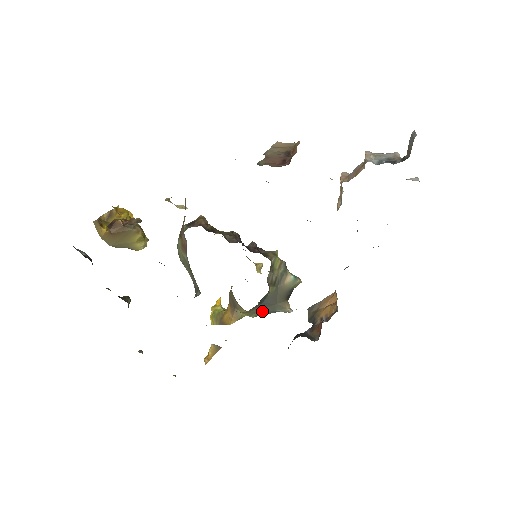
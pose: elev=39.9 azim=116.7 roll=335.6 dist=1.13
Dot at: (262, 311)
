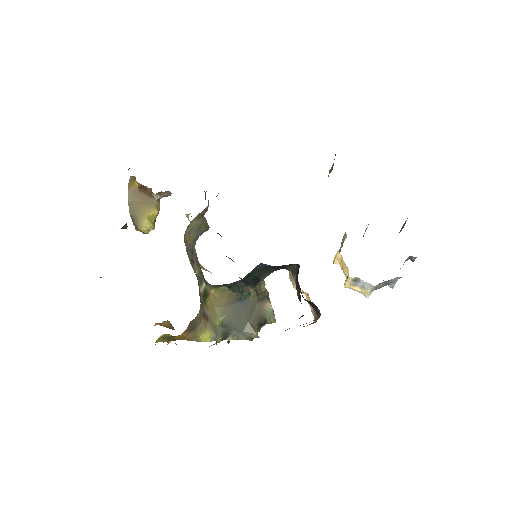
Dot at: (233, 318)
